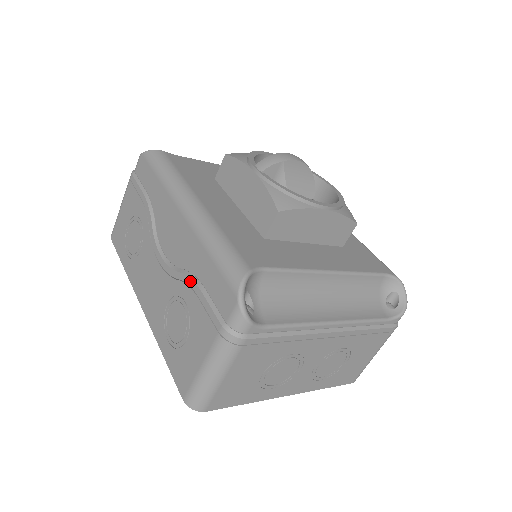
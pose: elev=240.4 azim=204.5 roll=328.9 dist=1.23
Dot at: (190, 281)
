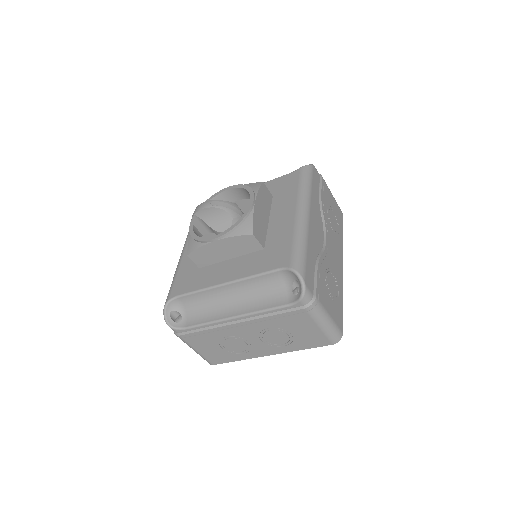
Dot at: occluded
